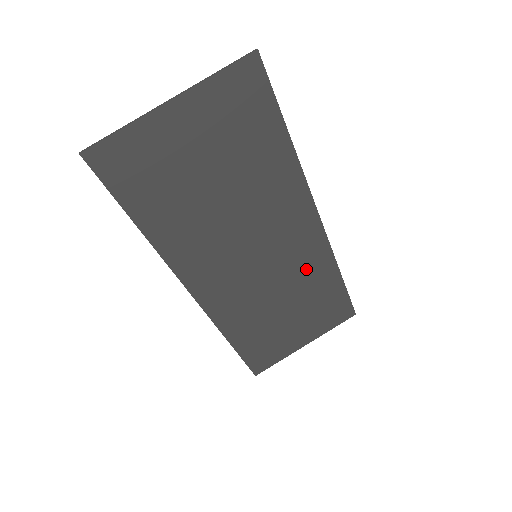
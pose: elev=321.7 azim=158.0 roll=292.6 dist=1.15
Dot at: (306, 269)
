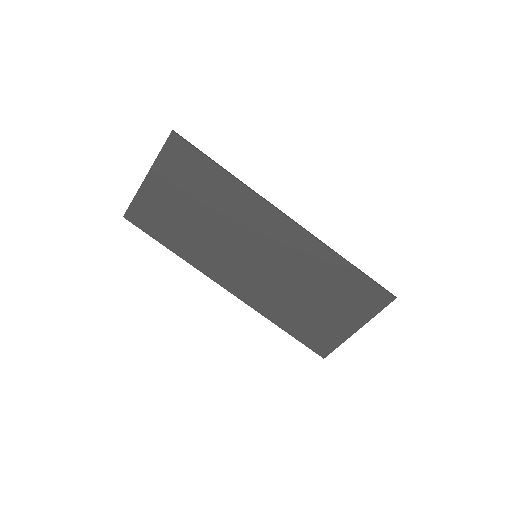
Dot at: (306, 260)
